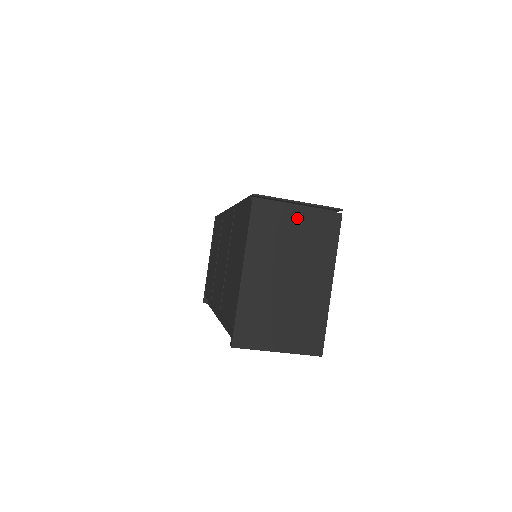
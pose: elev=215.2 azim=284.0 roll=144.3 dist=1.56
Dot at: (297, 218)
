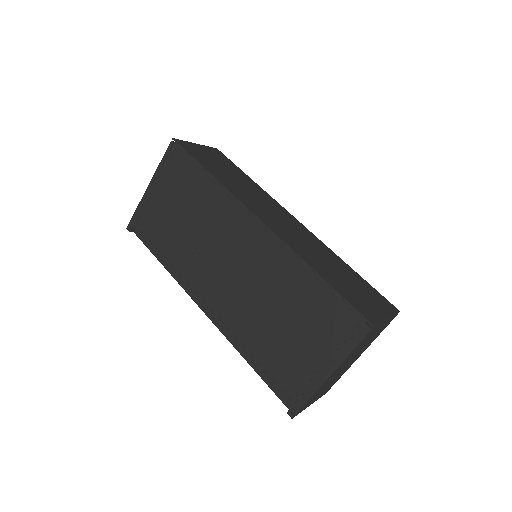
Dot at: (379, 329)
